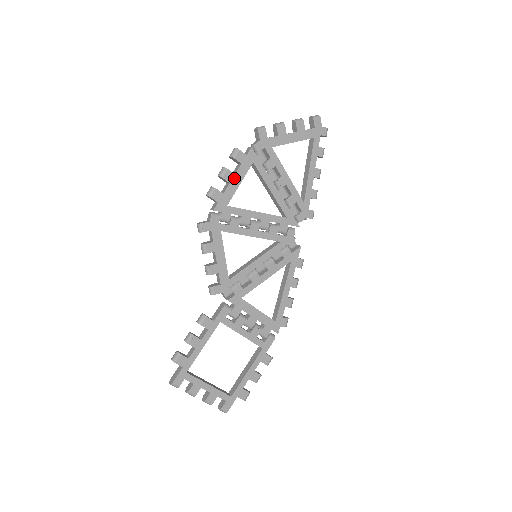
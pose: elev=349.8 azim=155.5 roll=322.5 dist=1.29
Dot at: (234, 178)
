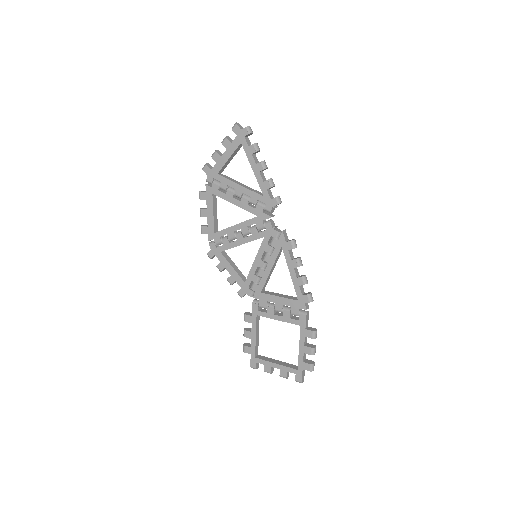
Dot at: (208, 212)
